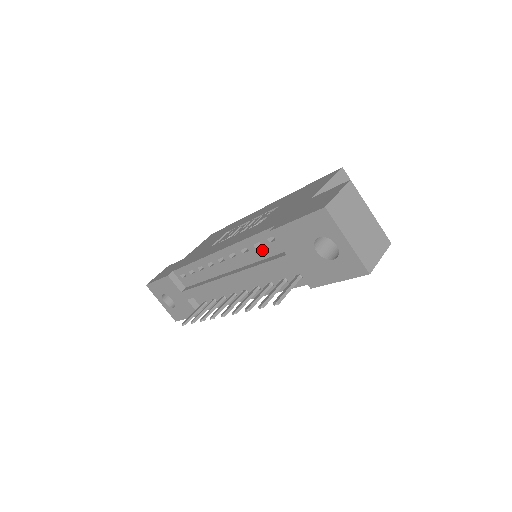
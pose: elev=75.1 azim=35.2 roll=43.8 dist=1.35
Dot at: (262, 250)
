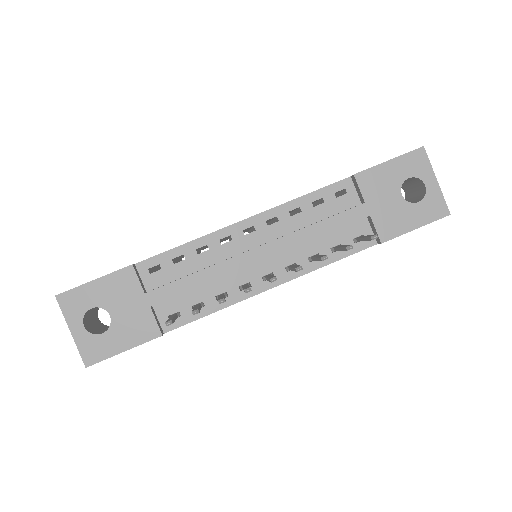
Dot at: (322, 208)
